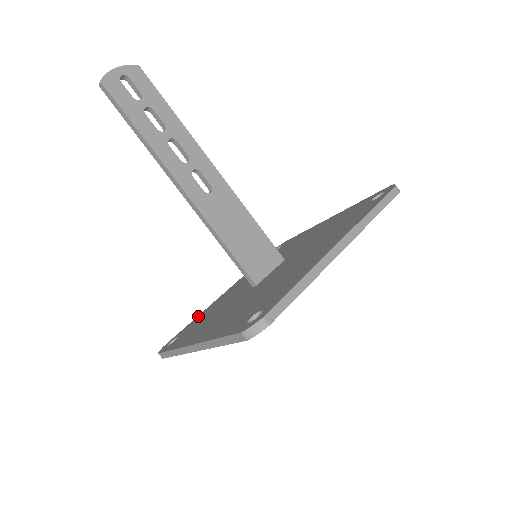
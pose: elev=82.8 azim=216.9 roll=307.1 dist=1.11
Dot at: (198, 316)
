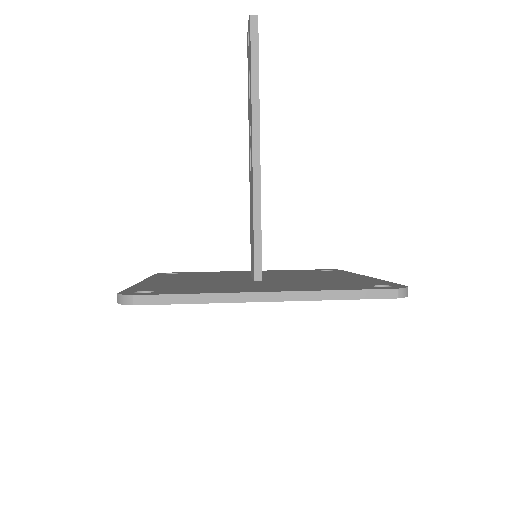
Dot at: (138, 285)
